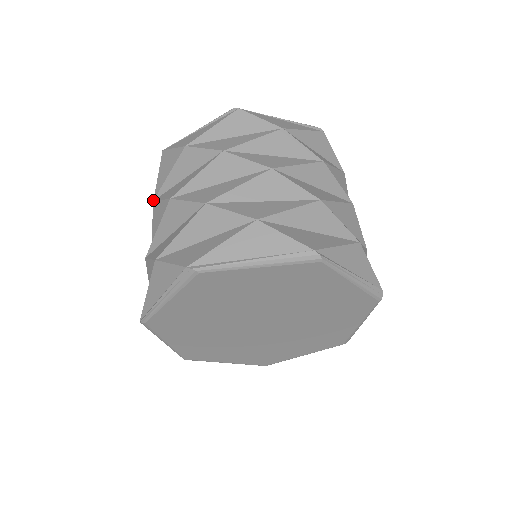
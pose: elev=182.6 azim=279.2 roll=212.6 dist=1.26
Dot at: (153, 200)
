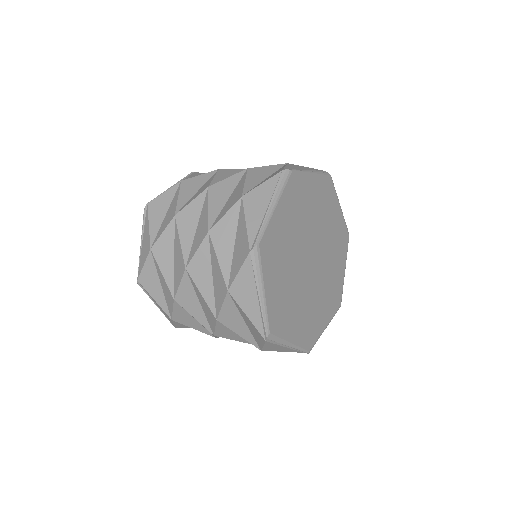
Dot at: (174, 215)
